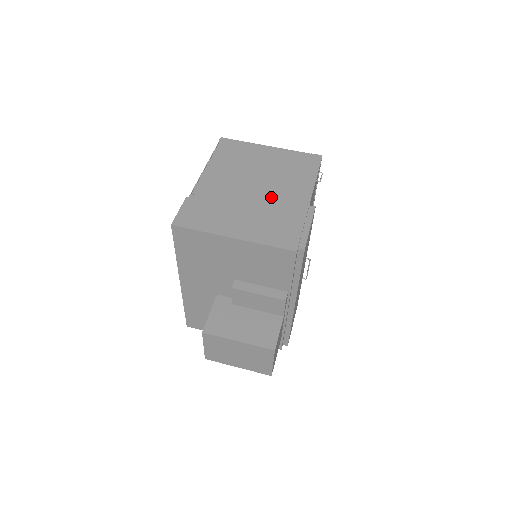
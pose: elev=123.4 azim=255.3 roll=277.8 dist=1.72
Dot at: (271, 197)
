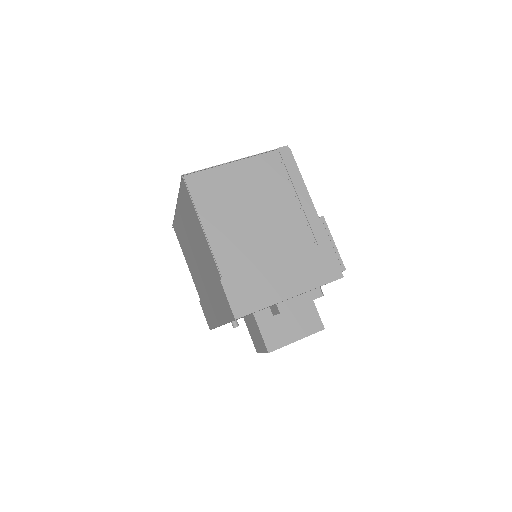
Dot at: (285, 230)
